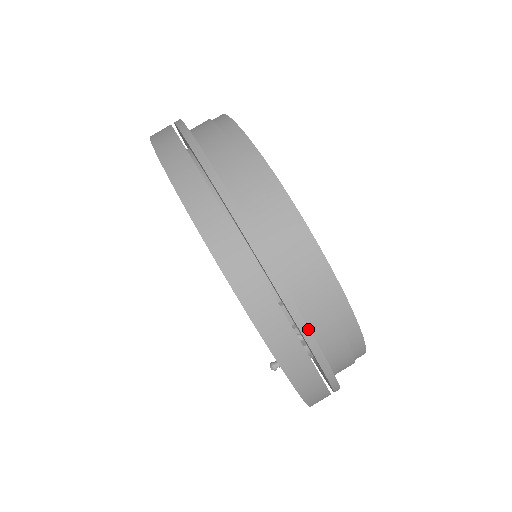
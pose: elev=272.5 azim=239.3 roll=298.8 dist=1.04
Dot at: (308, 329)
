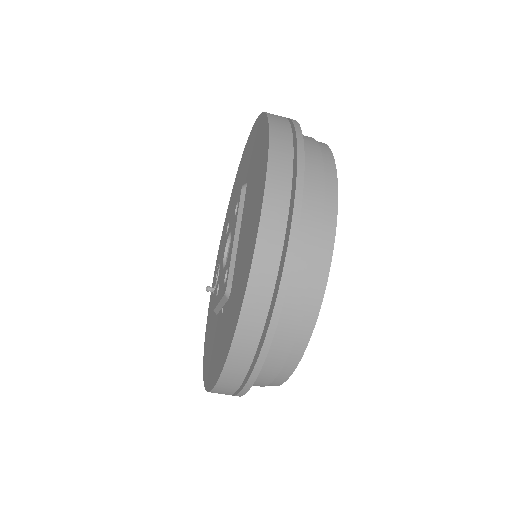
Dot at: occluded
